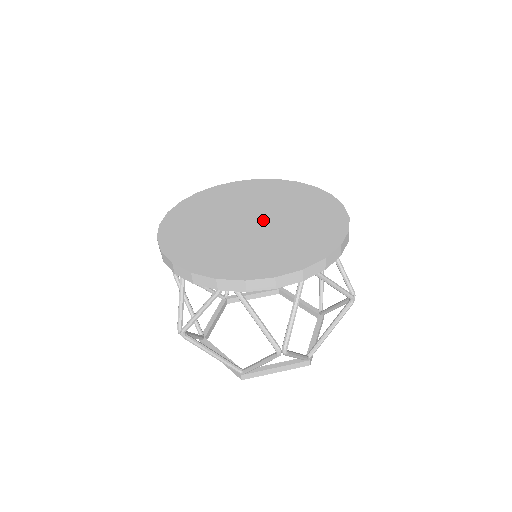
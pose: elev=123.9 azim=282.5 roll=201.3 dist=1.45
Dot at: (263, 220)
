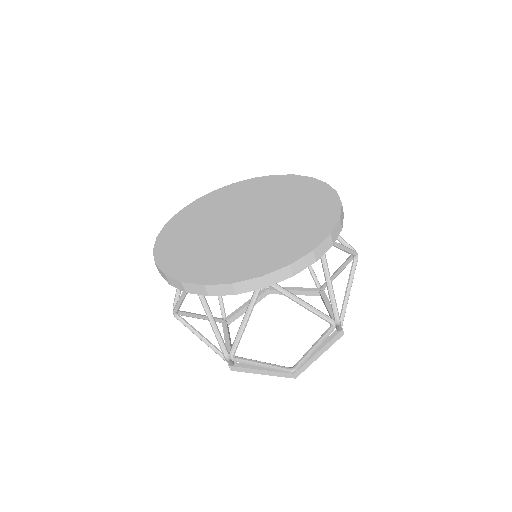
Dot at: (253, 222)
